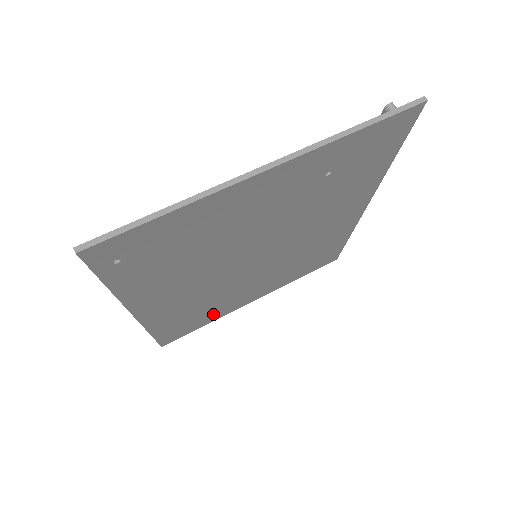
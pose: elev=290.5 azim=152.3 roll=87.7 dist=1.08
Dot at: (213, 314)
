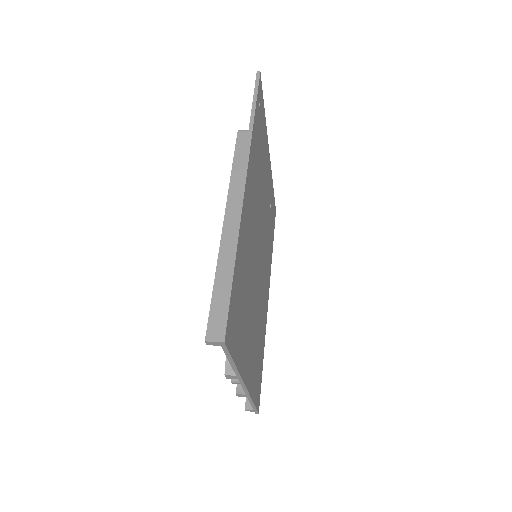
Dot at: (241, 337)
